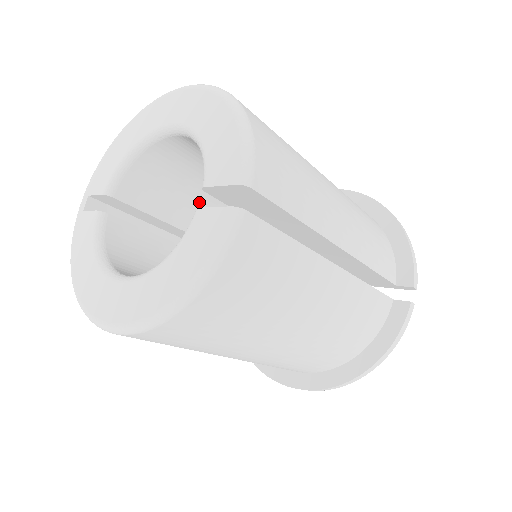
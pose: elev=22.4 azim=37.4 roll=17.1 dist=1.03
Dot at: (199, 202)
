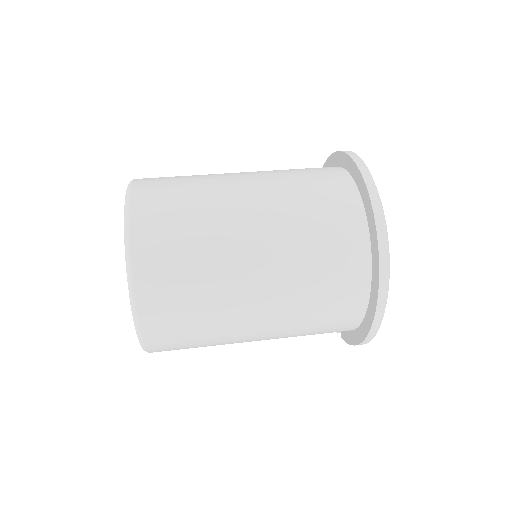
Dot at: occluded
